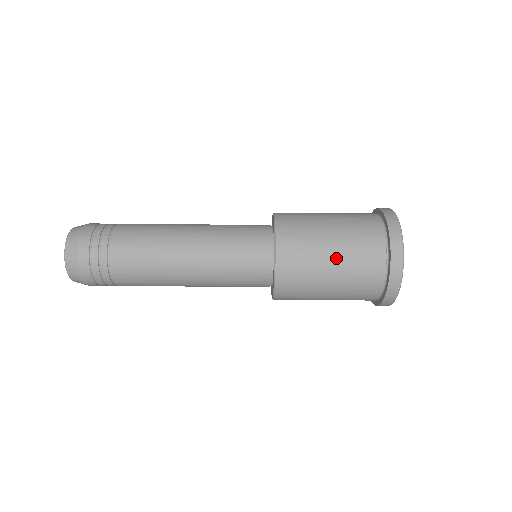
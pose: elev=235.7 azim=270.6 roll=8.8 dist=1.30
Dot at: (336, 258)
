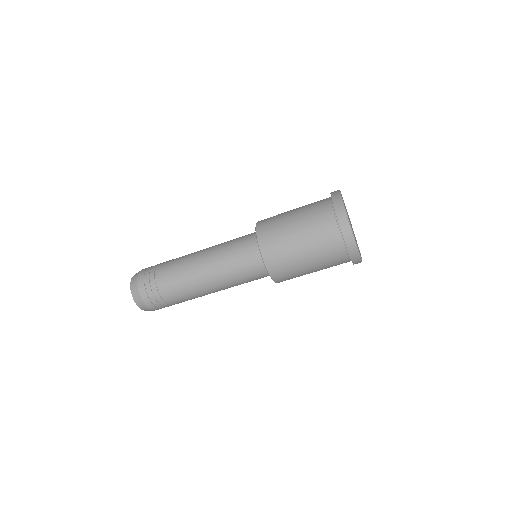
Dot at: (304, 244)
